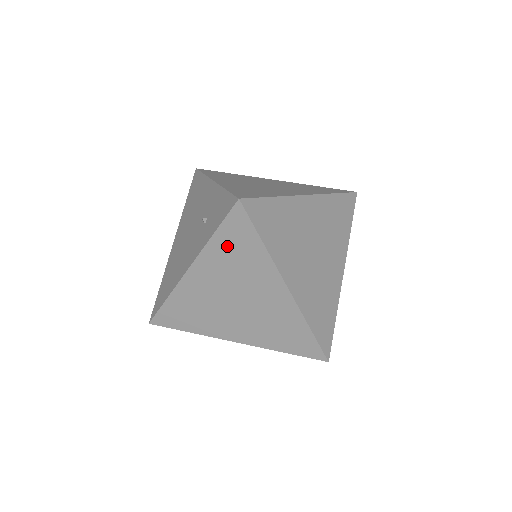
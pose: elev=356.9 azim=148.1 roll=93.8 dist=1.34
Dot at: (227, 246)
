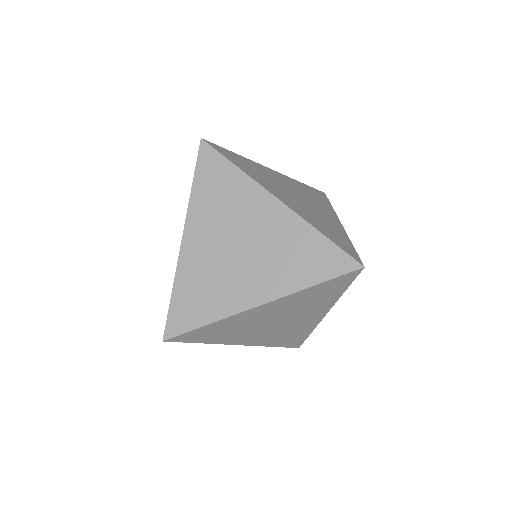
Dot at: occluded
